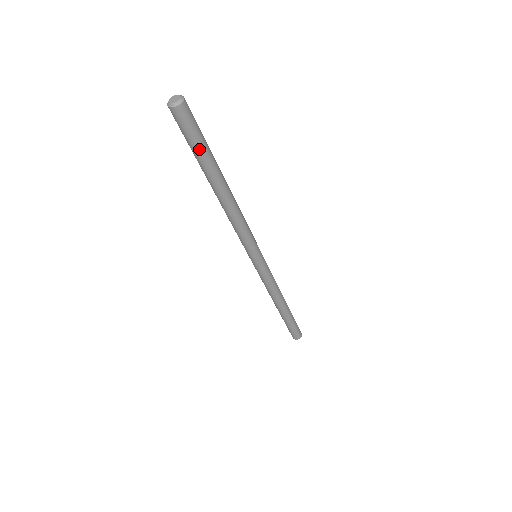
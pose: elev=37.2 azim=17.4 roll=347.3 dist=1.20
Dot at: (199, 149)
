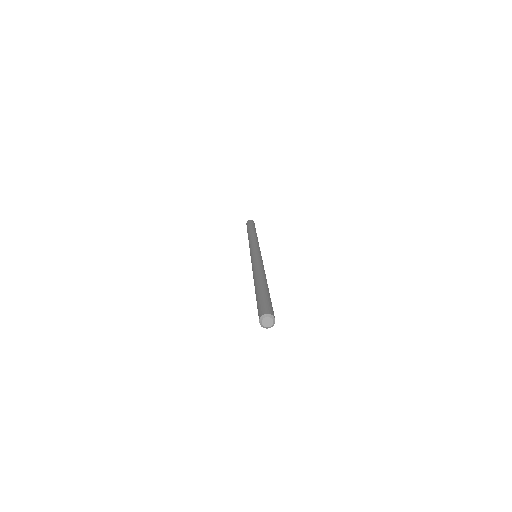
Dot at: occluded
